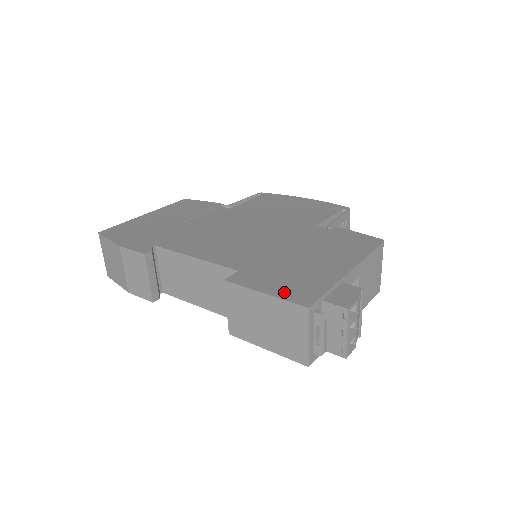
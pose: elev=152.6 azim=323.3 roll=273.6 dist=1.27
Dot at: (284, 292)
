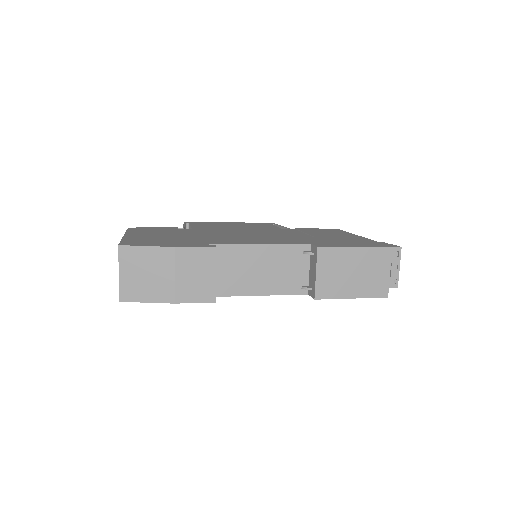
Dot at: (364, 245)
